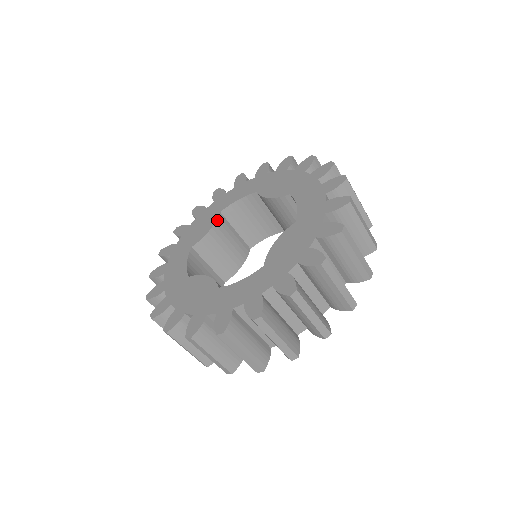
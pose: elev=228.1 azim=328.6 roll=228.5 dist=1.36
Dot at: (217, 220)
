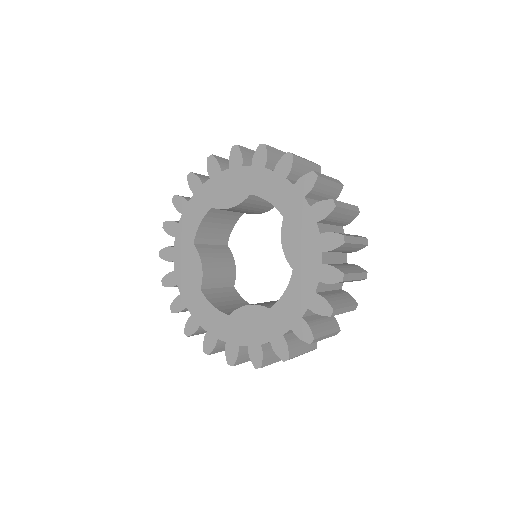
Dot at: (198, 253)
